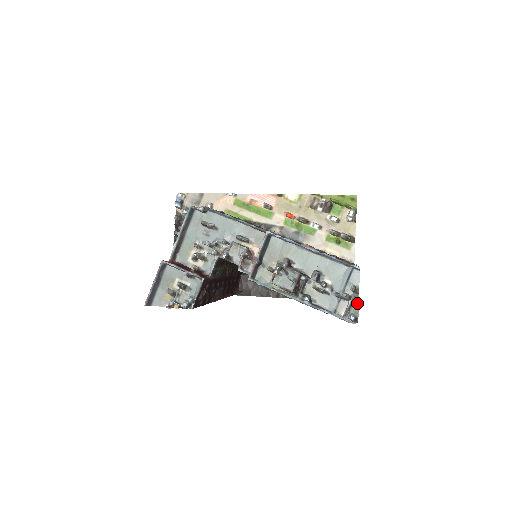
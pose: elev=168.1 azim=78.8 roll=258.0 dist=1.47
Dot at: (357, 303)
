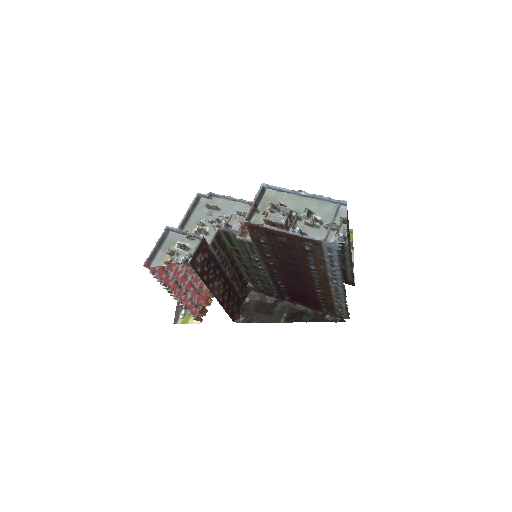
Dot at: (345, 227)
